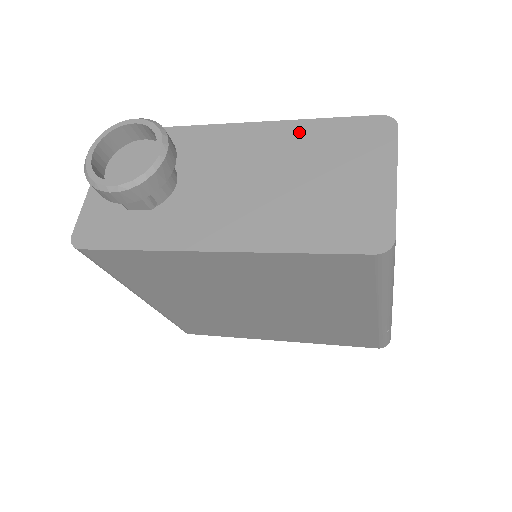
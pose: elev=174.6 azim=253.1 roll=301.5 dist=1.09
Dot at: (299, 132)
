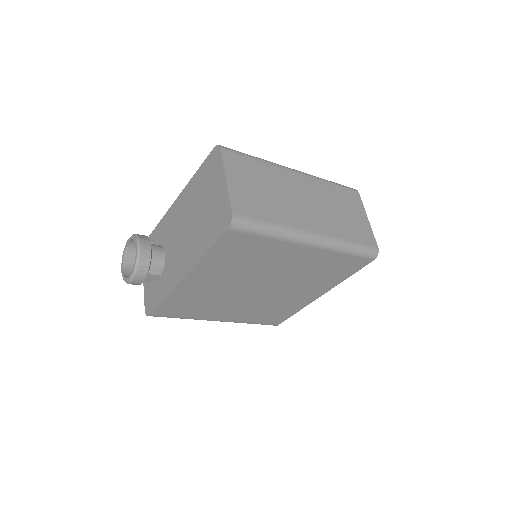
Dot at: (192, 186)
